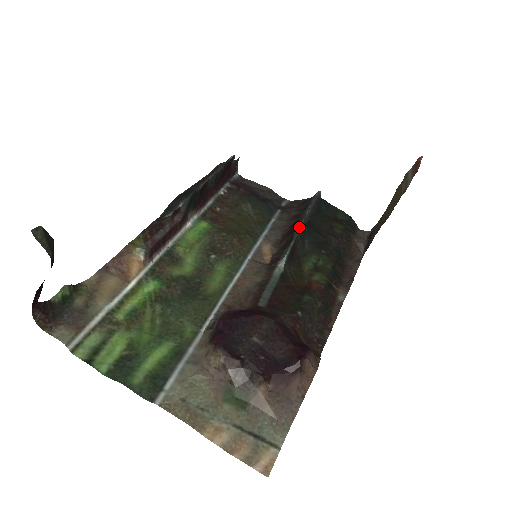
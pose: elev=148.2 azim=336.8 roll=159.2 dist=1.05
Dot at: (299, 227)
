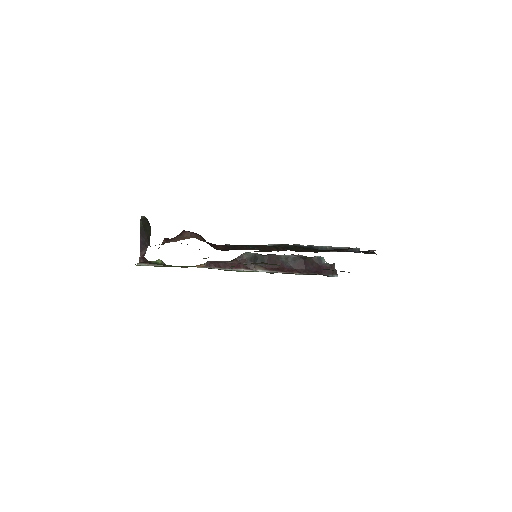
Dot at: (297, 244)
